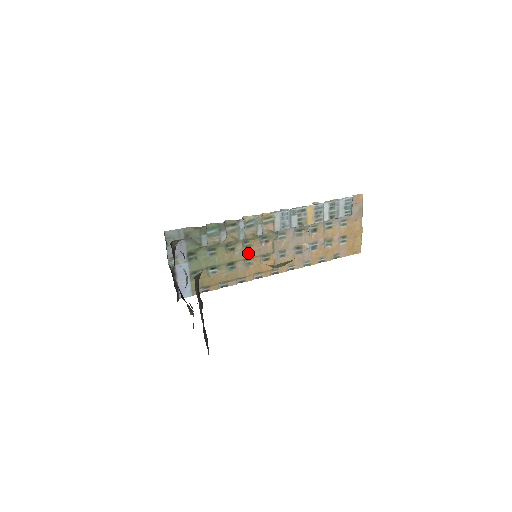
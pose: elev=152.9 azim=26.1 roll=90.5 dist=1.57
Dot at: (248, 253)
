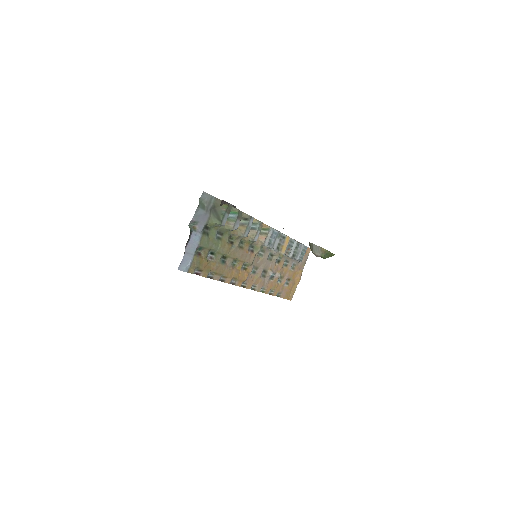
Dot at: (239, 254)
